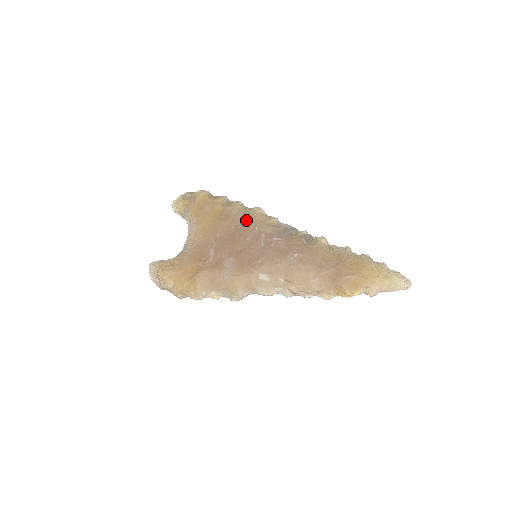
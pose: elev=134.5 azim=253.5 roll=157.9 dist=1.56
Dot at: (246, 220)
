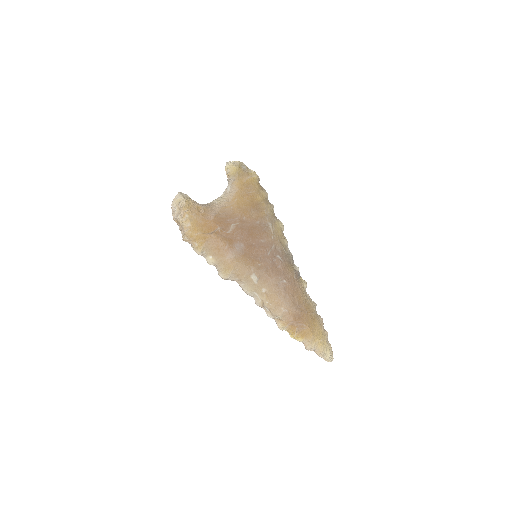
Dot at: (270, 225)
